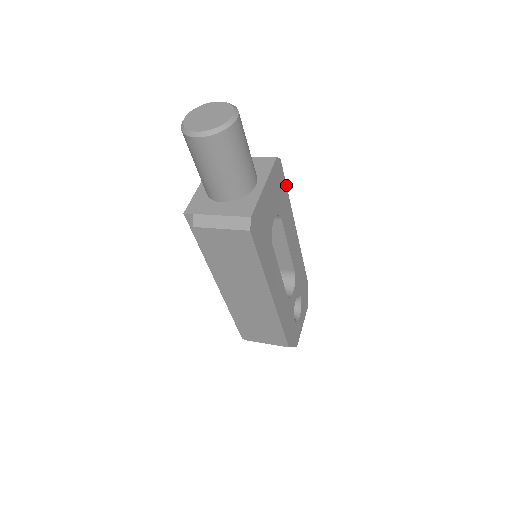
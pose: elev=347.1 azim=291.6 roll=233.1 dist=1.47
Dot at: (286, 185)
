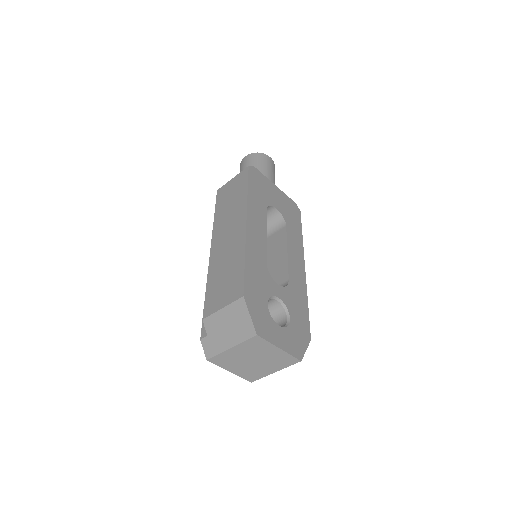
Dot at: occluded
